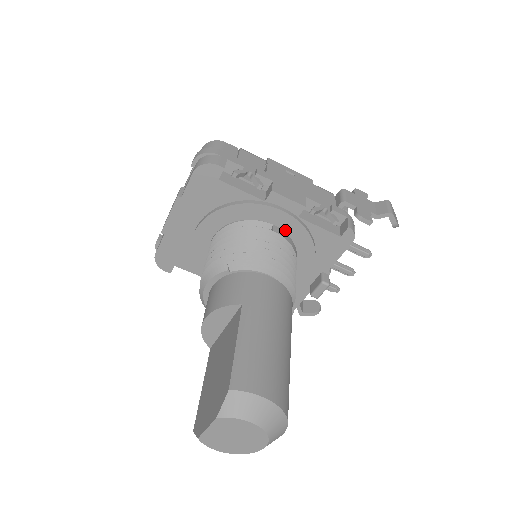
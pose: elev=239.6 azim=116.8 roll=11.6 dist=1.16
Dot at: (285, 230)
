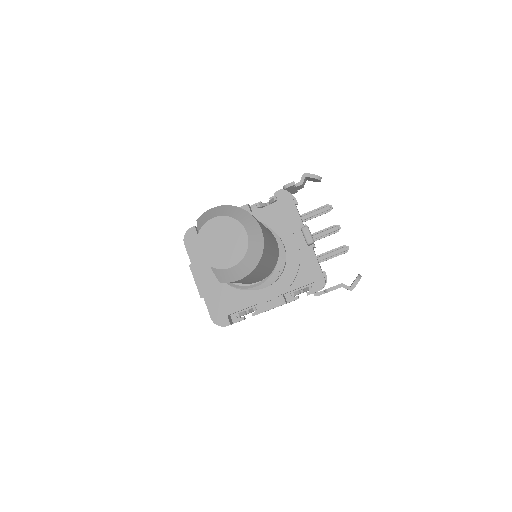
Dot at: occluded
